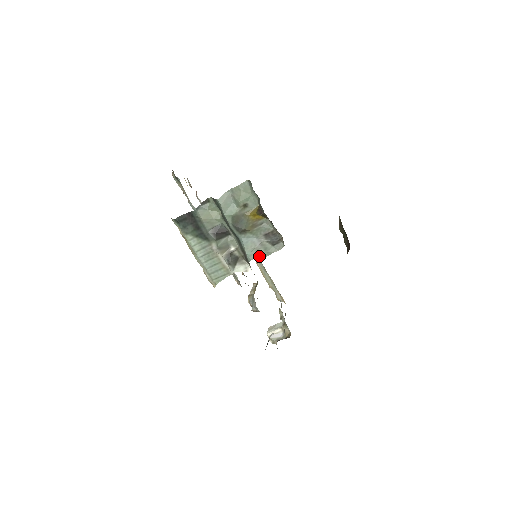
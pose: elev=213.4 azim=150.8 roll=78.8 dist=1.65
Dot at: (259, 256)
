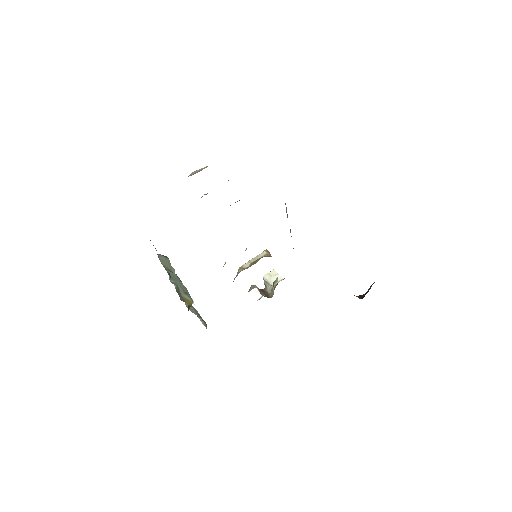
Dot at: occluded
